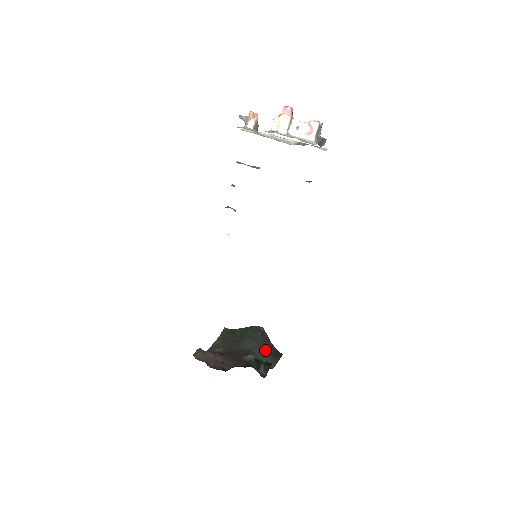
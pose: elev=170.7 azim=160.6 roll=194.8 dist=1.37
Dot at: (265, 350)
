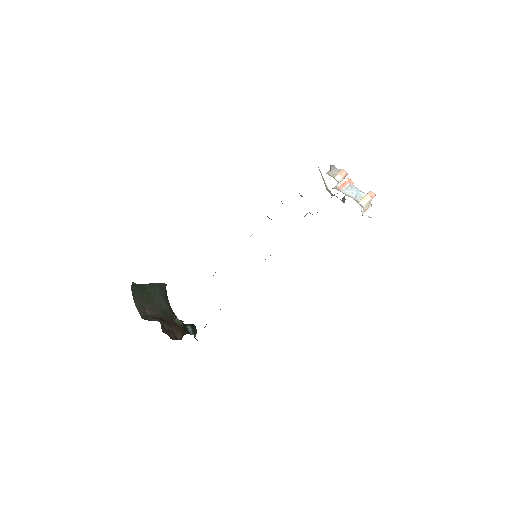
Dot at: occluded
